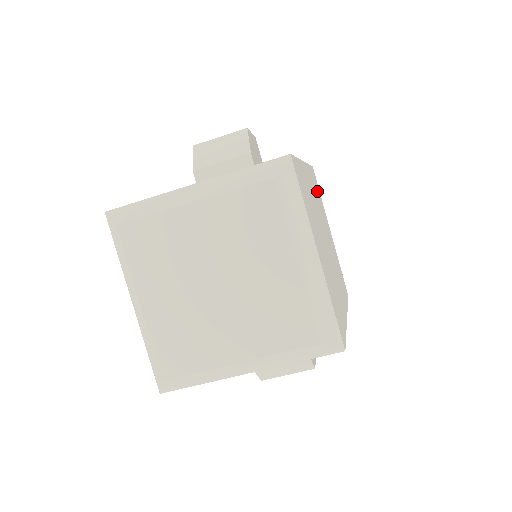
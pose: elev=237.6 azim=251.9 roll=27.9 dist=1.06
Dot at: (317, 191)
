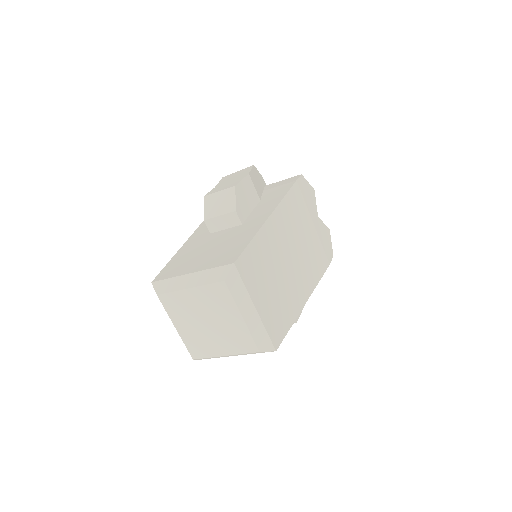
Dot at: (294, 210)
